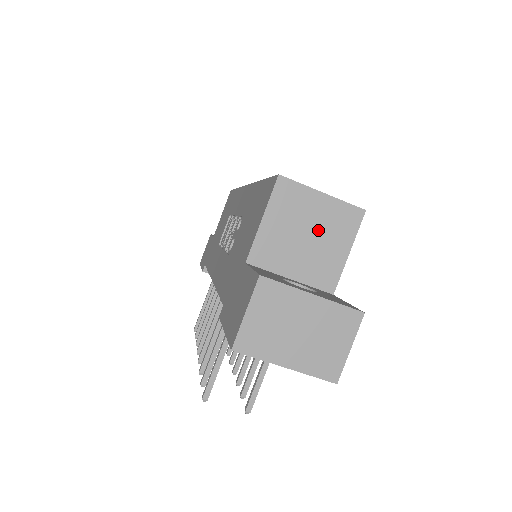
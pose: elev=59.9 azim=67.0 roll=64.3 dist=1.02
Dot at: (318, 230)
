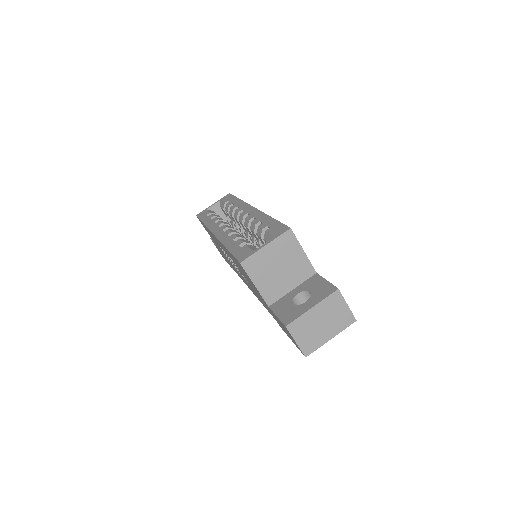
Dot at: (281, 260)
